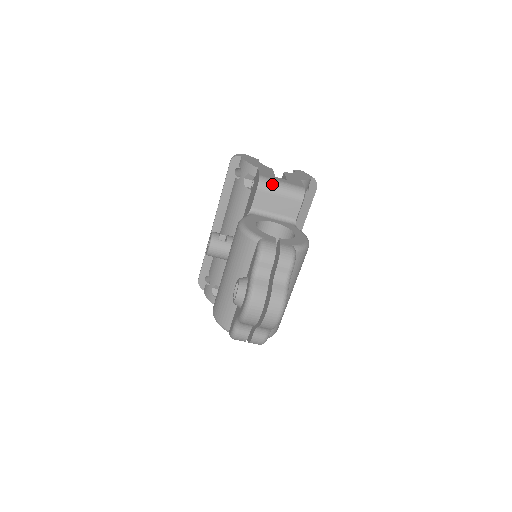
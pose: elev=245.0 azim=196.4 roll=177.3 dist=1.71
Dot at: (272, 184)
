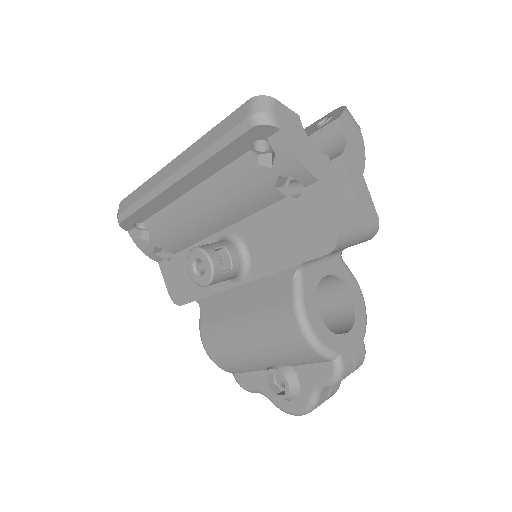
Dot at: (350, 240)
